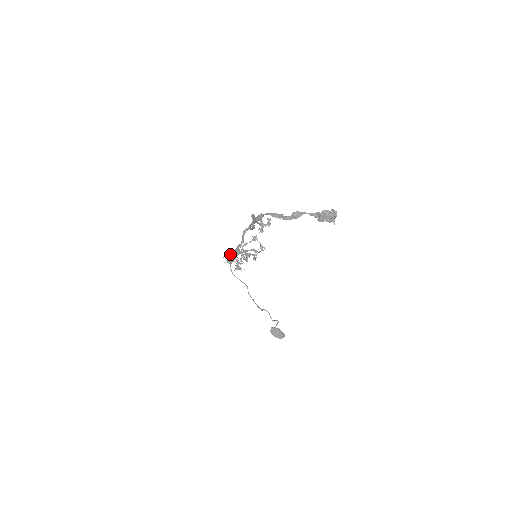
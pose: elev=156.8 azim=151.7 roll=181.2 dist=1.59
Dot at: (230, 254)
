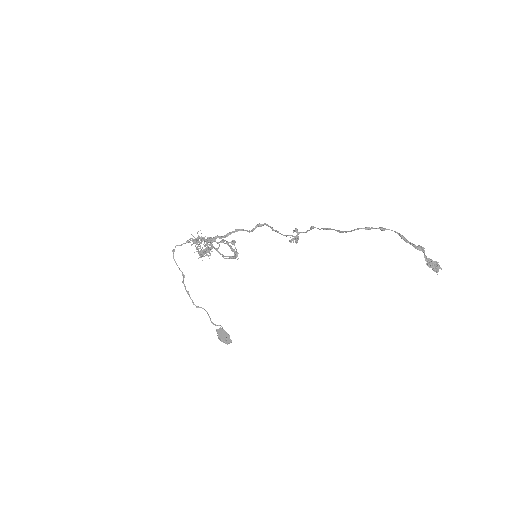
Dot at: occluded
